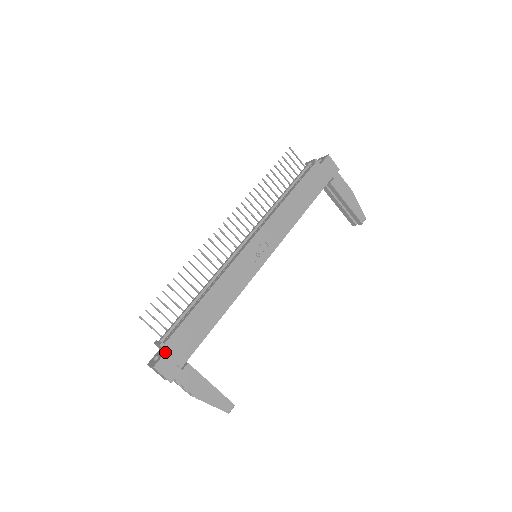
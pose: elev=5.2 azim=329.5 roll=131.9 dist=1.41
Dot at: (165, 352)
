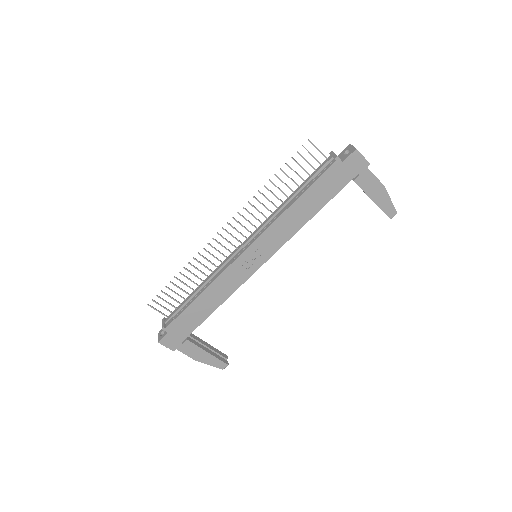
Dot at: (167, 333)
